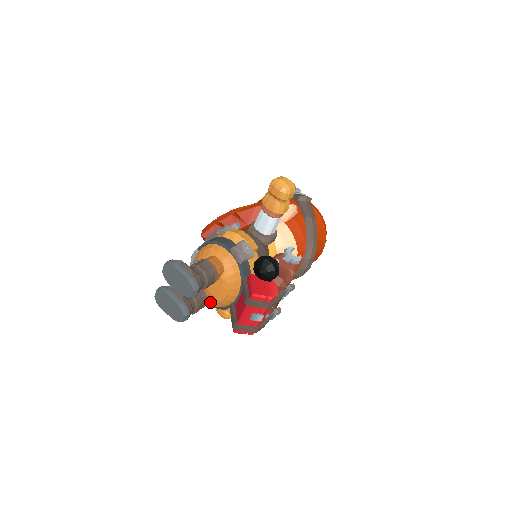
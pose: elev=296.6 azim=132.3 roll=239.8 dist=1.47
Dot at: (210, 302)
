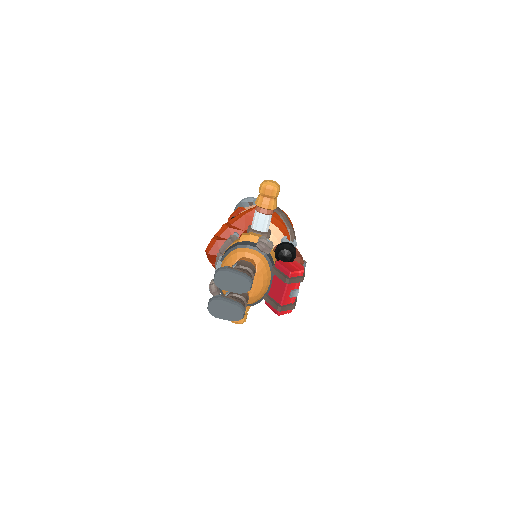
Dot at: occluded
